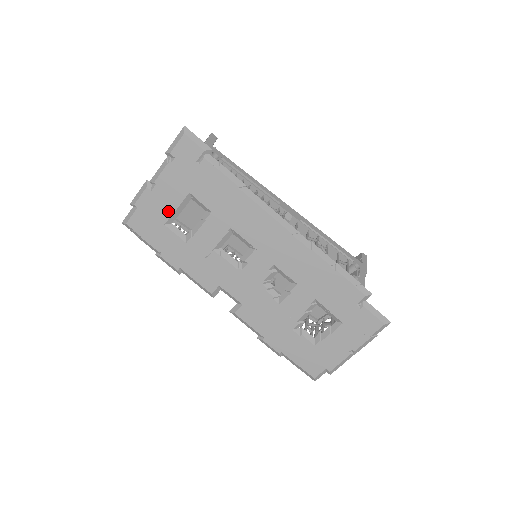
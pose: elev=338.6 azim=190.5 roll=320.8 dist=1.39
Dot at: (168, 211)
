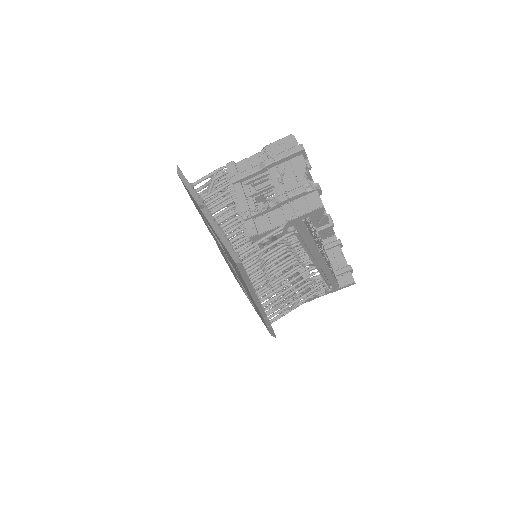
Dot at: (205, 219)
